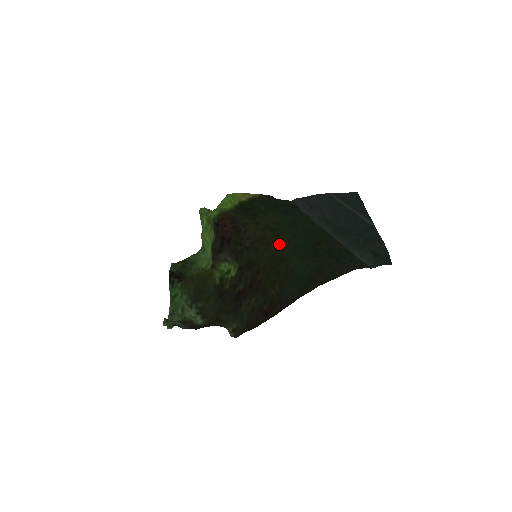
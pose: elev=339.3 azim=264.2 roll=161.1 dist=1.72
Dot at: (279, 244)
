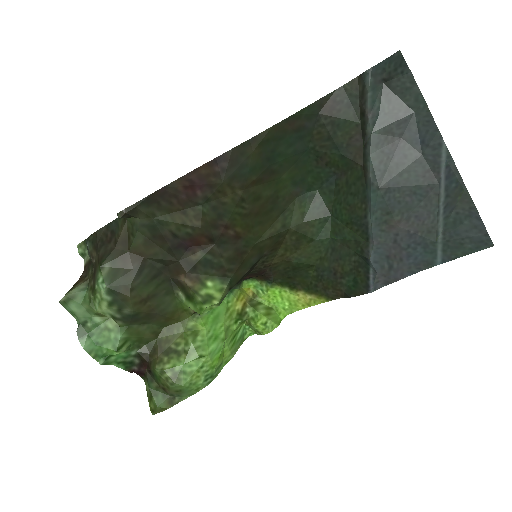
Dot at: (288, 214)
